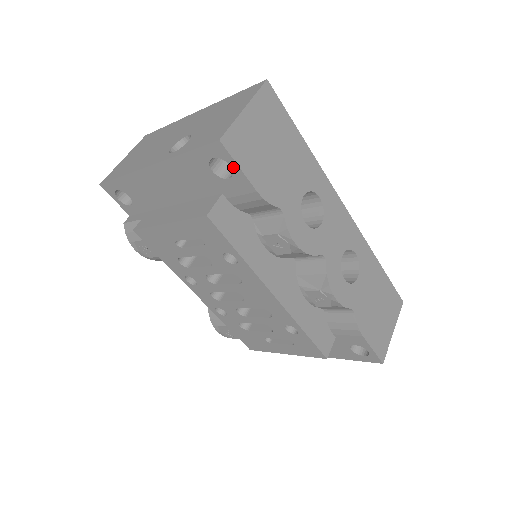
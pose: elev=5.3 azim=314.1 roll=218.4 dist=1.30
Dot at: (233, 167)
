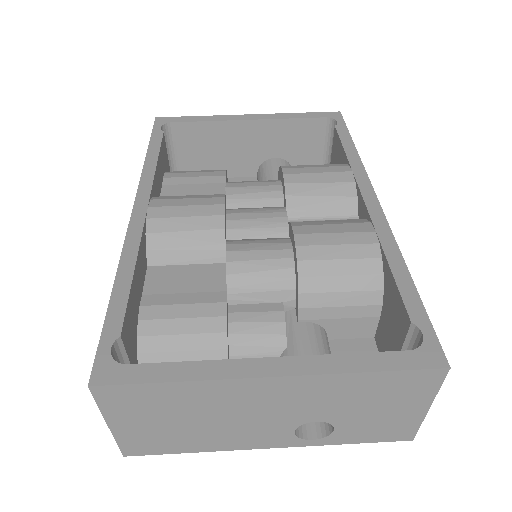
Dot at: occluded
